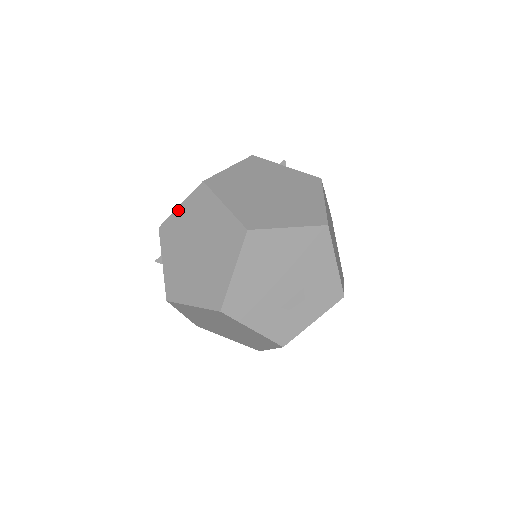
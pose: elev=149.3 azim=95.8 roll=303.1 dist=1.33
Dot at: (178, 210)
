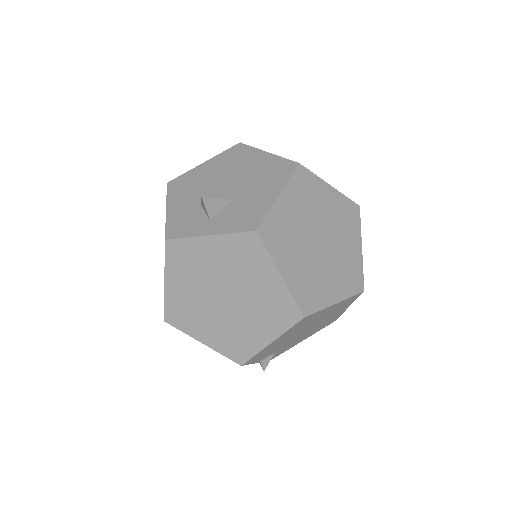
Dot at: occluded
